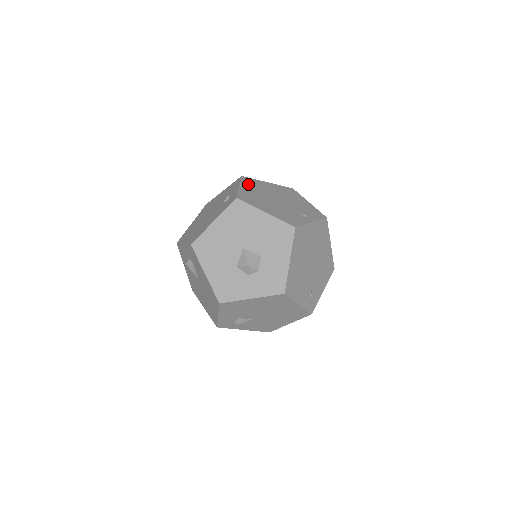
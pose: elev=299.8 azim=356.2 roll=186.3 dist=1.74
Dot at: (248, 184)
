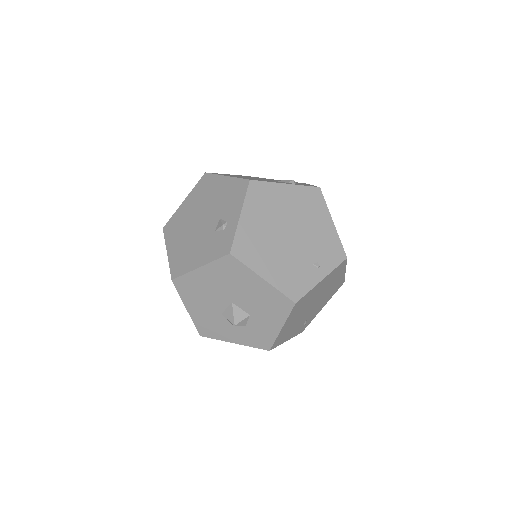
Dot at: (255, 203)
